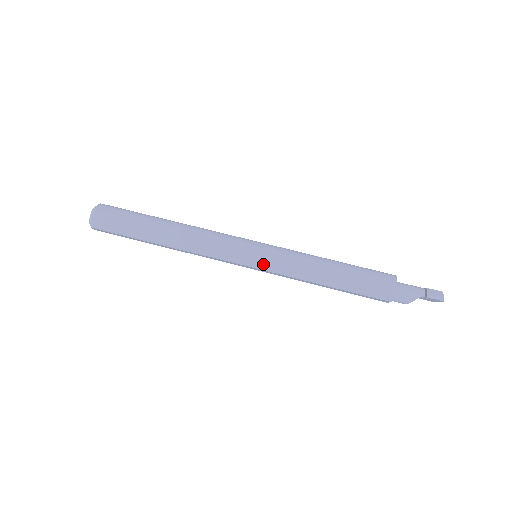
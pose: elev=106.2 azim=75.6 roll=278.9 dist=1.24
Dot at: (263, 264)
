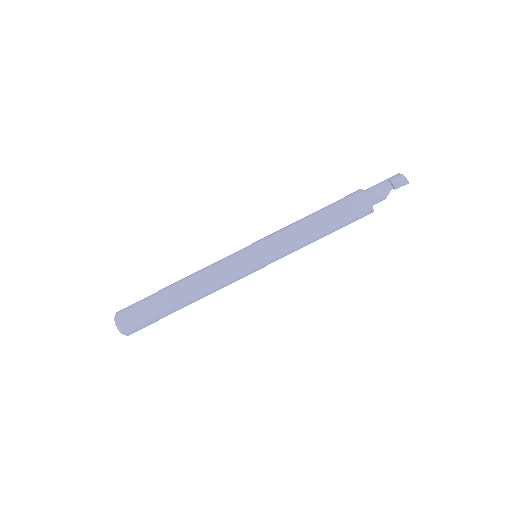
Dot at: (268, 262)
